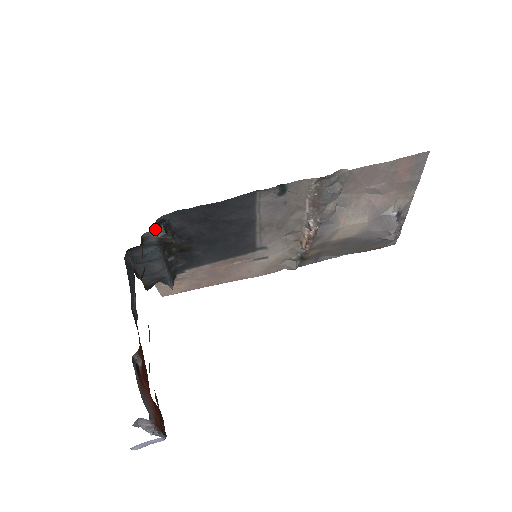
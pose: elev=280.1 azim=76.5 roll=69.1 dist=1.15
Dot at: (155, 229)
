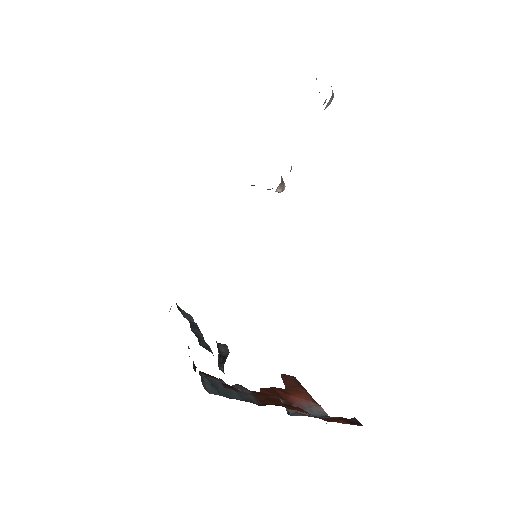
Dot at: (222, 370)
